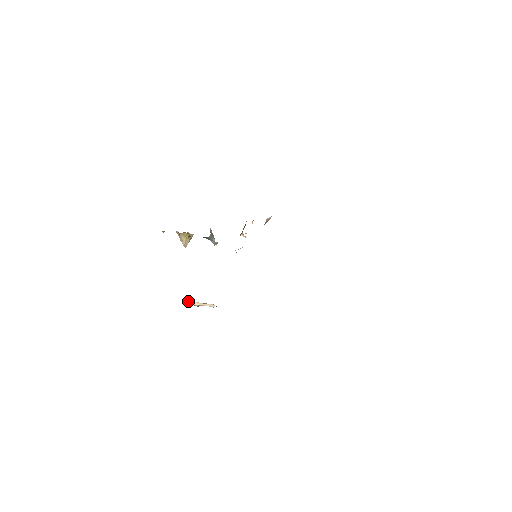
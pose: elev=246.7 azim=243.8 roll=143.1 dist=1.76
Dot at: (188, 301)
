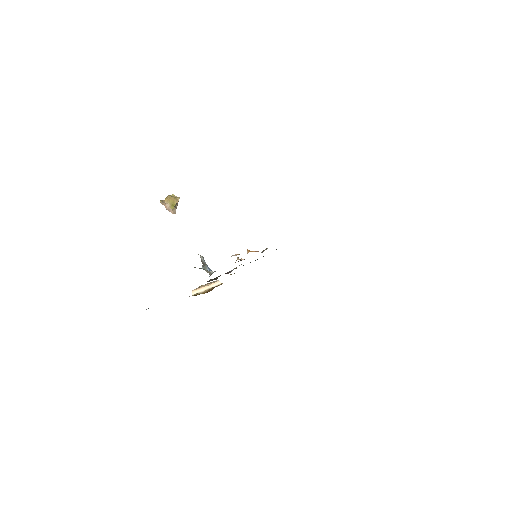
Dot at: (193, 291)
